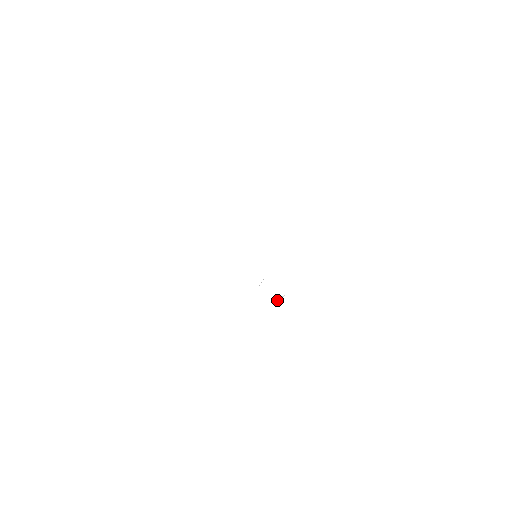
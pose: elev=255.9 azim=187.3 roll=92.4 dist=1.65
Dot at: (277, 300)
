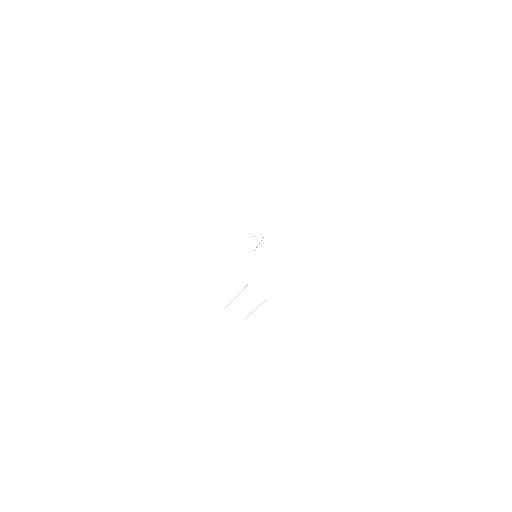
Dot at: (250, 313)
